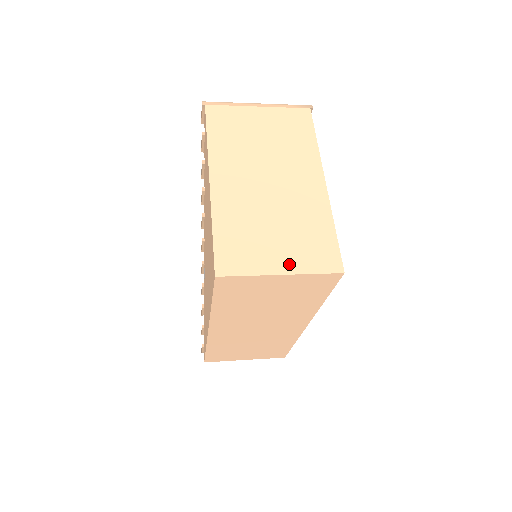
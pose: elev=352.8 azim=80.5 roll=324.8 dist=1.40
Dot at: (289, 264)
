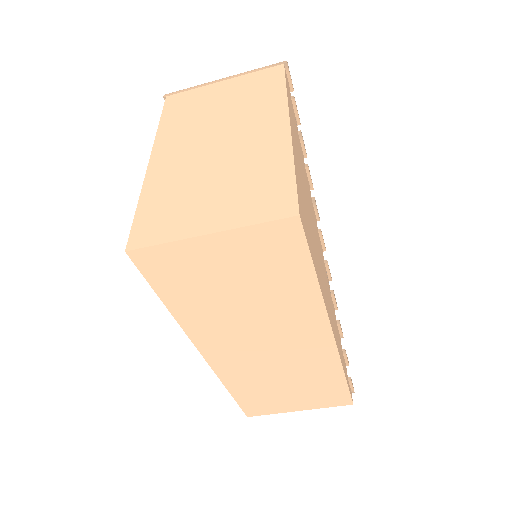
Dot at: (222, 220)
